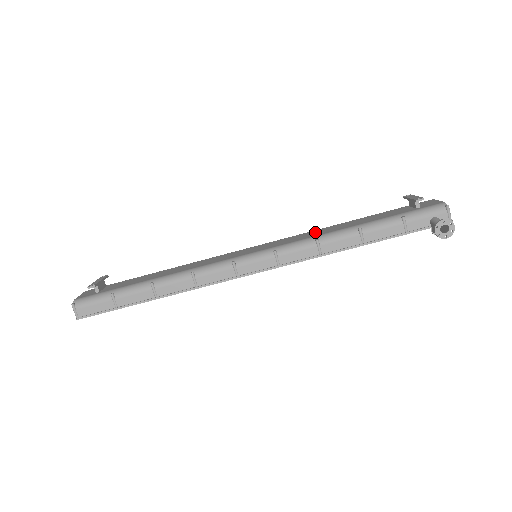
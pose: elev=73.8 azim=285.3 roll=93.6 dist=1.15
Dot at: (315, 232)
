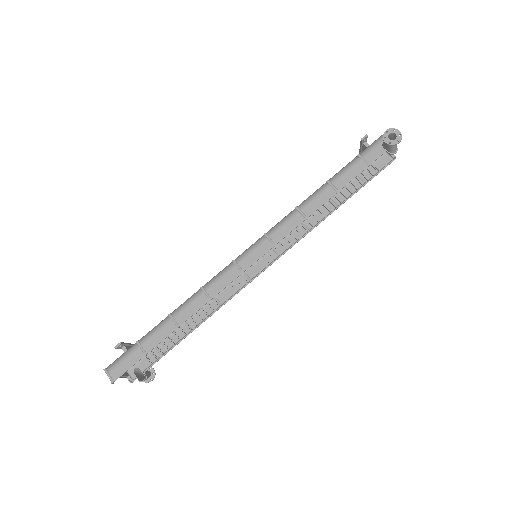
Dot at: occluded
